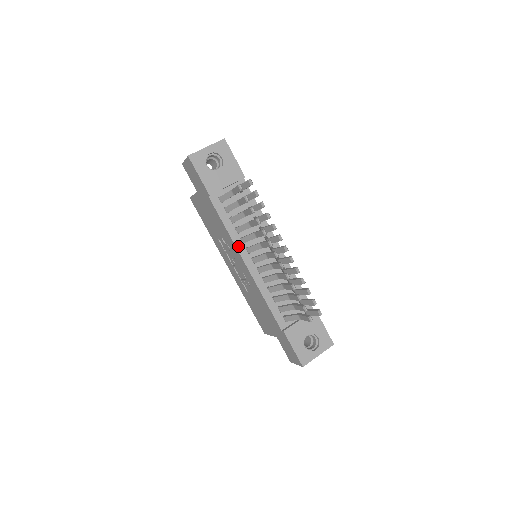
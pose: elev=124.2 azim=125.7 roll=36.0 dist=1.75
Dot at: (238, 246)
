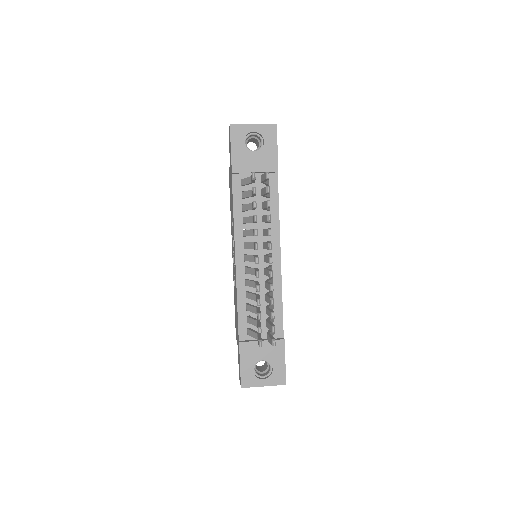
Dot at: (237, 236)
